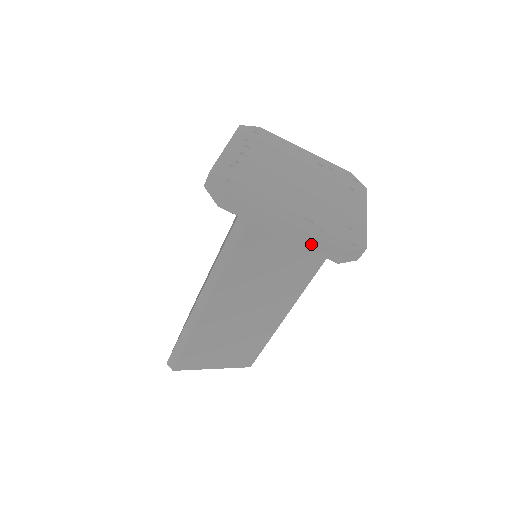
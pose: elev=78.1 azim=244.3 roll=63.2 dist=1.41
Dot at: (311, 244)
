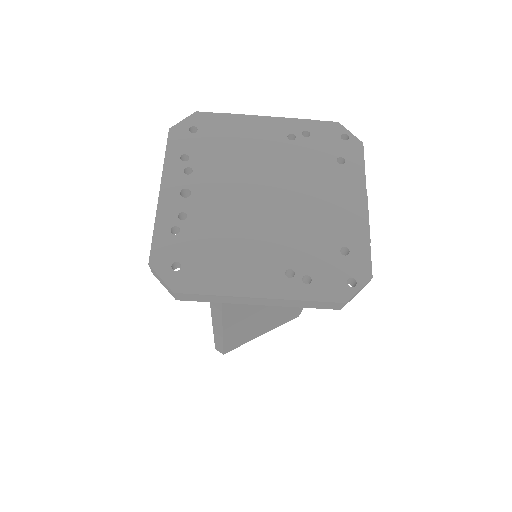
Dot at: (300, 304)
